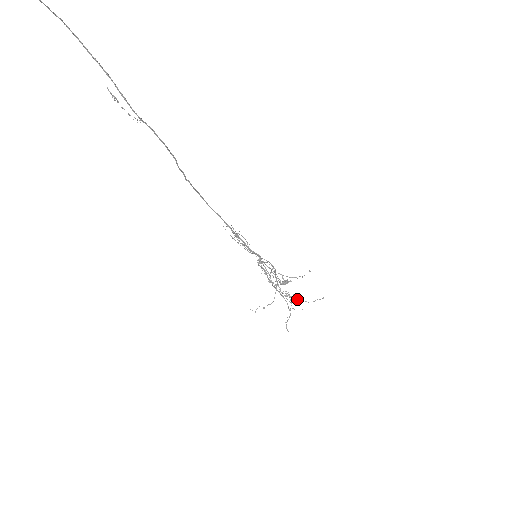
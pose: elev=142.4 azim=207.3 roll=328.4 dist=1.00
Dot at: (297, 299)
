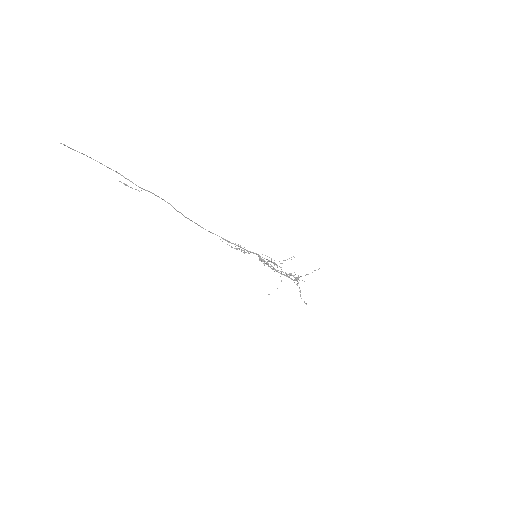
Dot at: occluded
